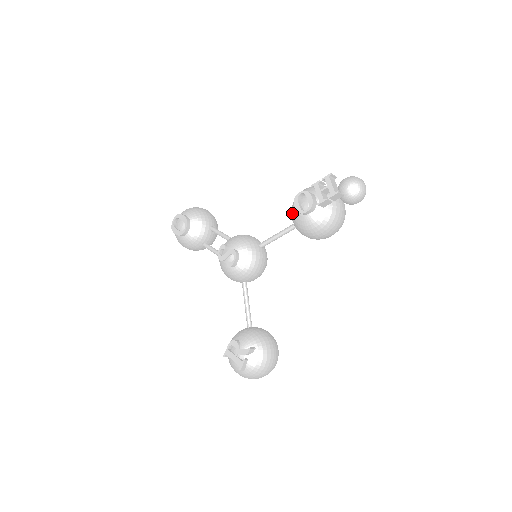
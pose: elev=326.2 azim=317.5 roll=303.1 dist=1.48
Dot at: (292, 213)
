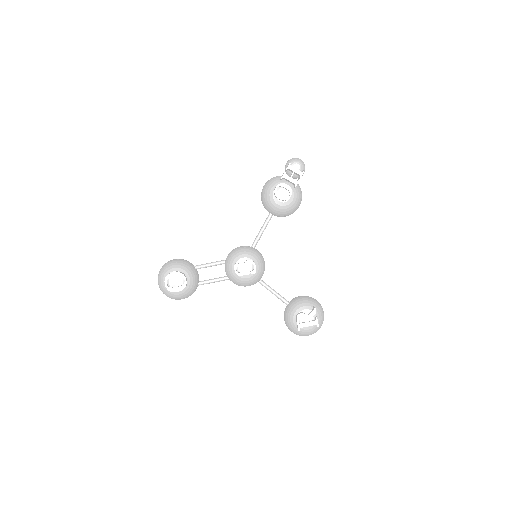
Dot at: (274, 206)
